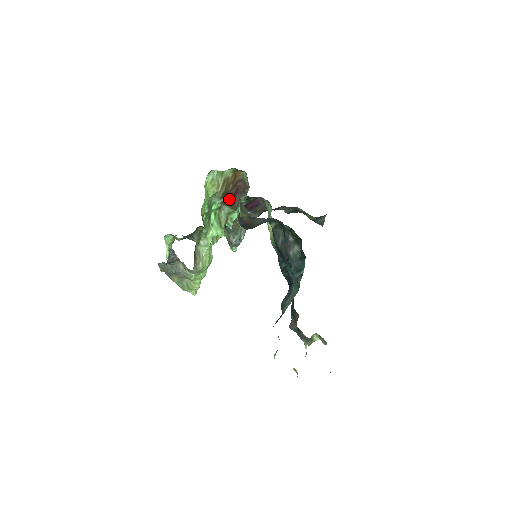
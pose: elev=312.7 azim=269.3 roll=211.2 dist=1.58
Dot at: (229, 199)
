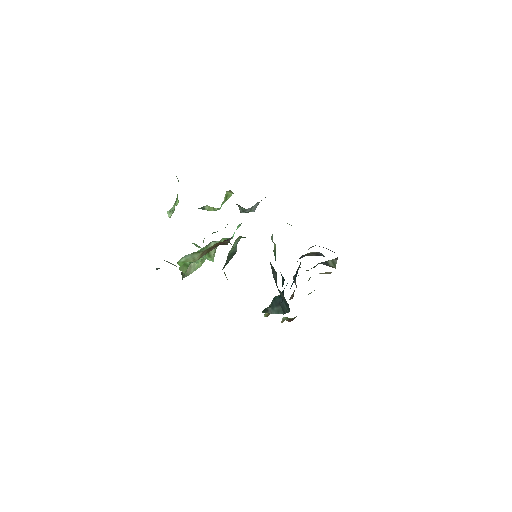
Dot at: occluded
